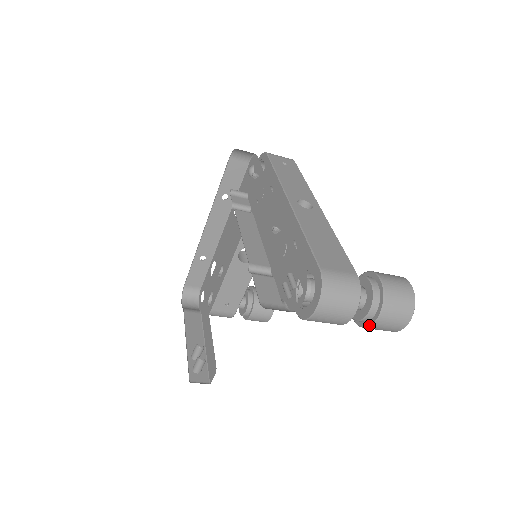
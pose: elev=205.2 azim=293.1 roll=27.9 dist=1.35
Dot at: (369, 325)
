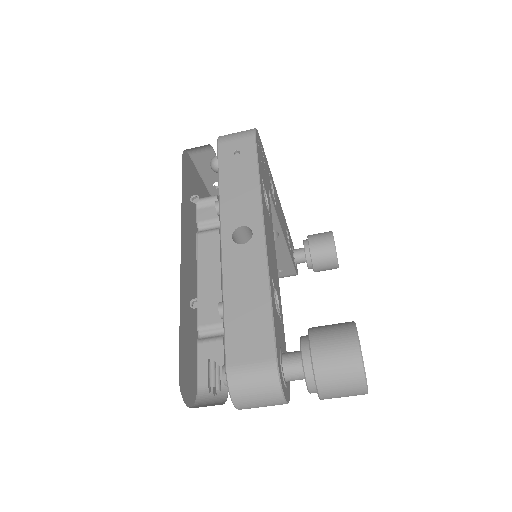
Dot at: occluded
